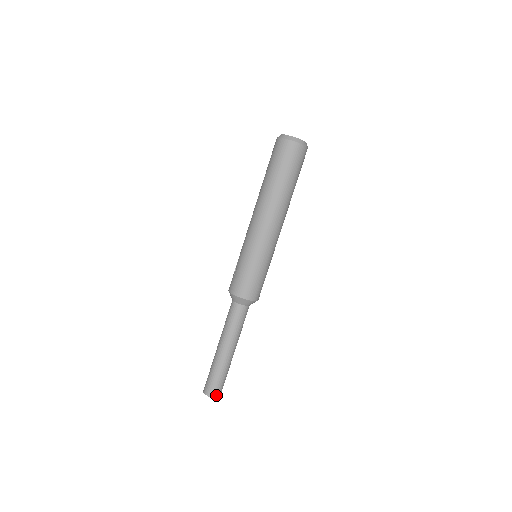
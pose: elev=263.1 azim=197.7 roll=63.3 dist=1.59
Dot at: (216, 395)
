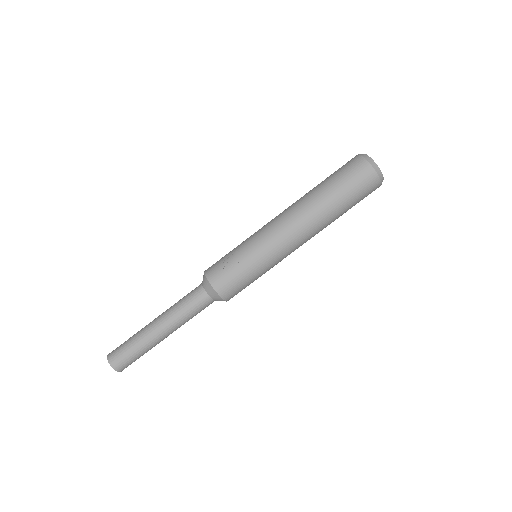
Dot at: (122, 370)
